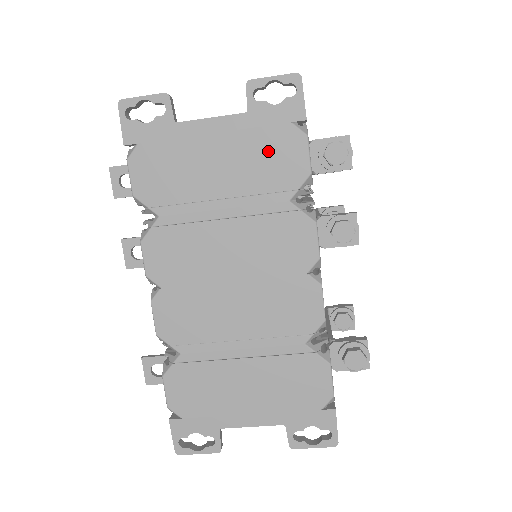
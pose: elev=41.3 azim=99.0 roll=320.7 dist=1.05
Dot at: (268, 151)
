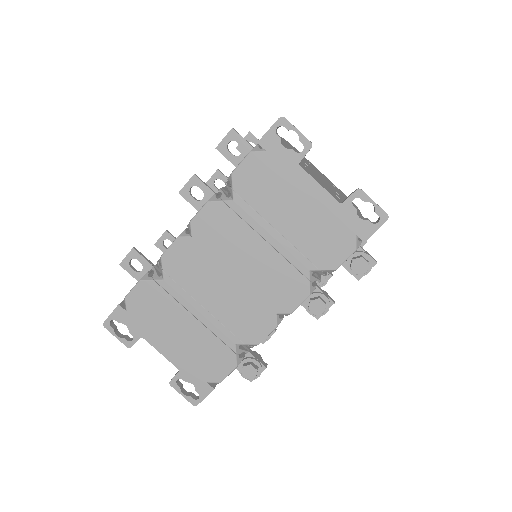
Dot at: (328, 235)
